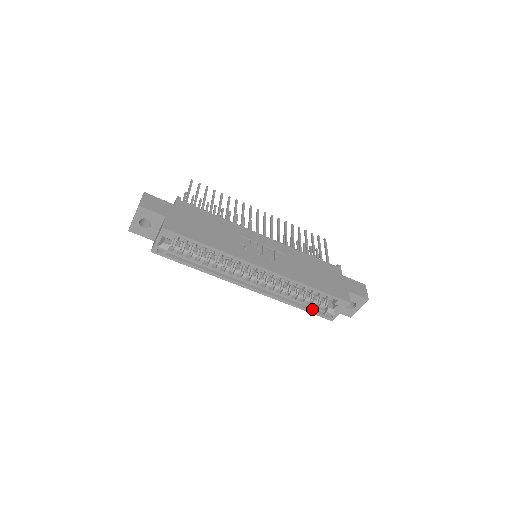
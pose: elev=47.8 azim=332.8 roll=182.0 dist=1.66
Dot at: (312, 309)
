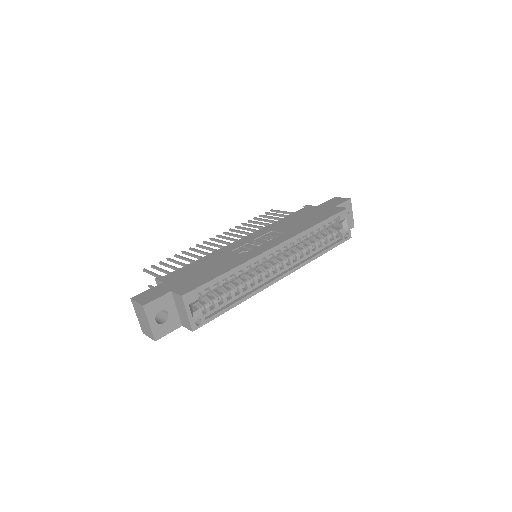
Dot at: (332, 244)
